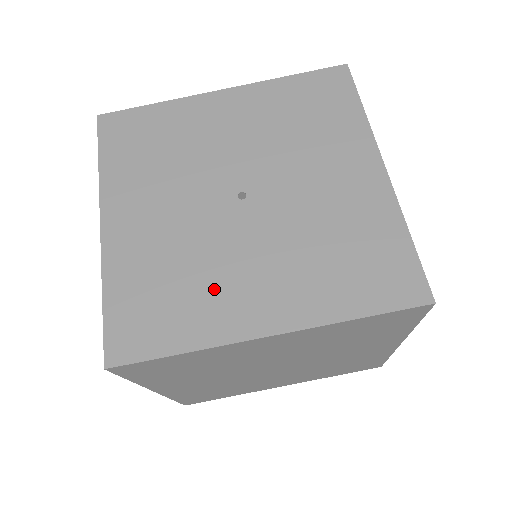
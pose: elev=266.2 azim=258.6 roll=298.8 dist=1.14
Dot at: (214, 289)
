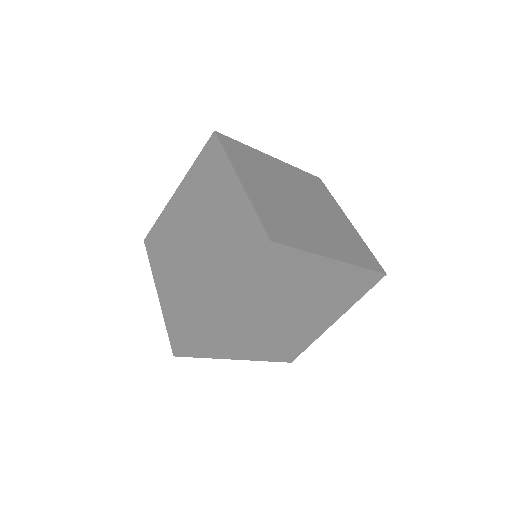
Dot at: (304, 332)
